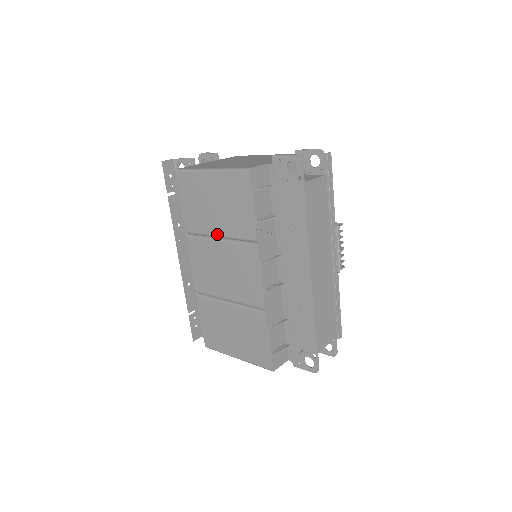
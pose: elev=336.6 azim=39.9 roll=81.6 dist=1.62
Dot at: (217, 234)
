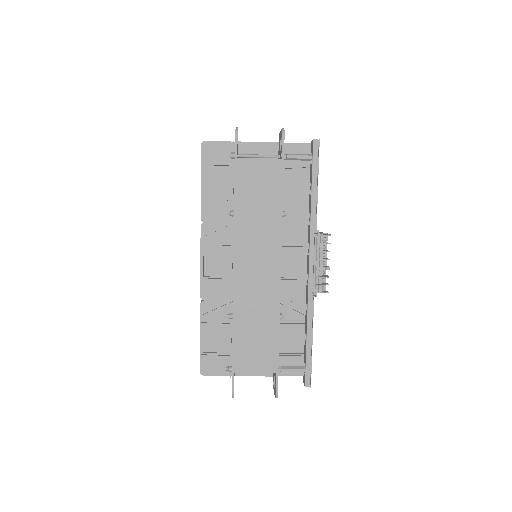
Dot at: occluded
